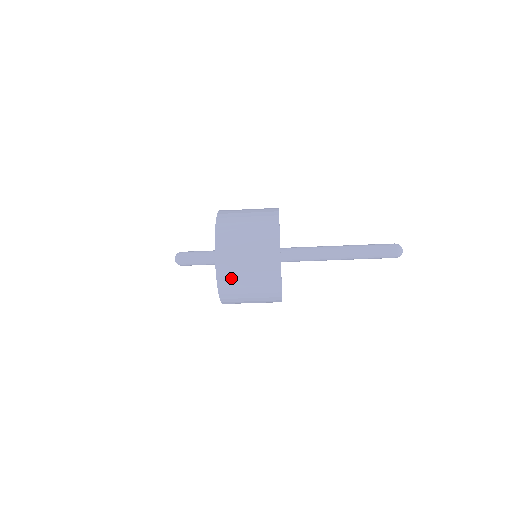
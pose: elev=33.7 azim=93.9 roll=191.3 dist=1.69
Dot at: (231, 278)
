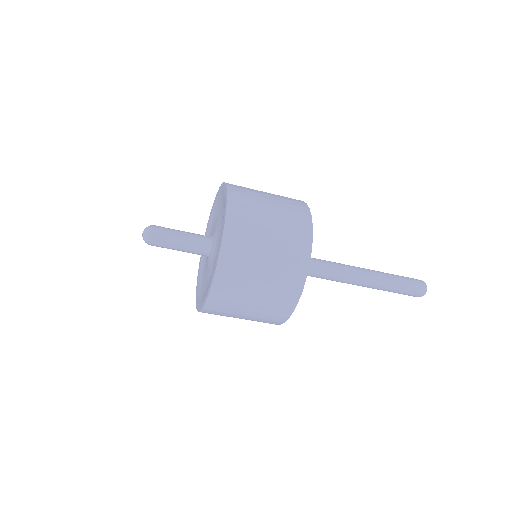
Dot at: (243, 240)
